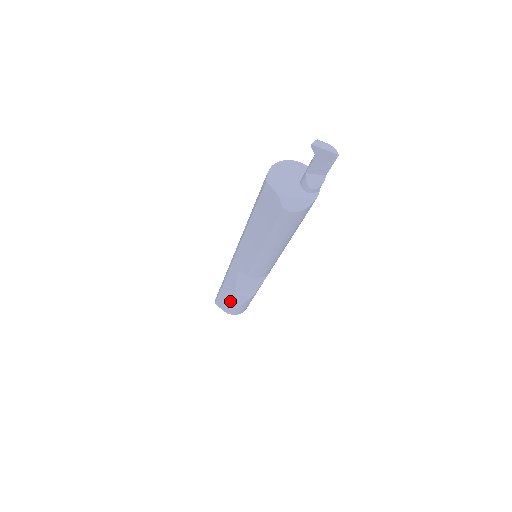
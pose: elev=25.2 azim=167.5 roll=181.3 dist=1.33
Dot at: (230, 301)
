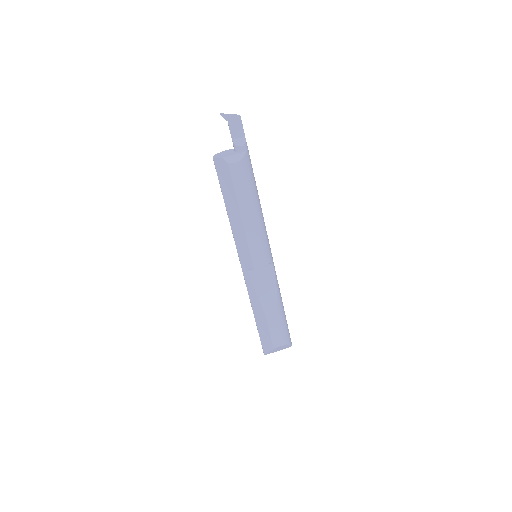
Dot at: (265, 325)
